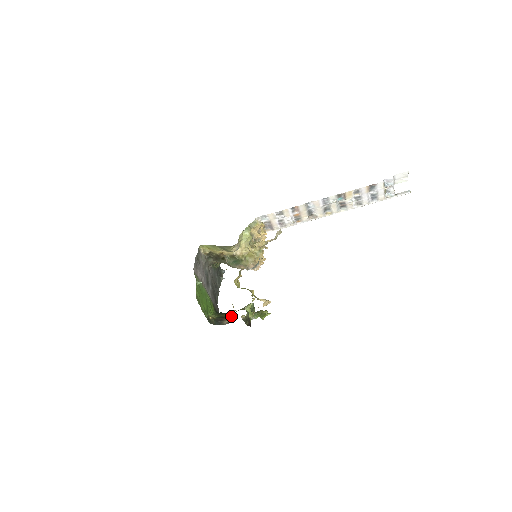
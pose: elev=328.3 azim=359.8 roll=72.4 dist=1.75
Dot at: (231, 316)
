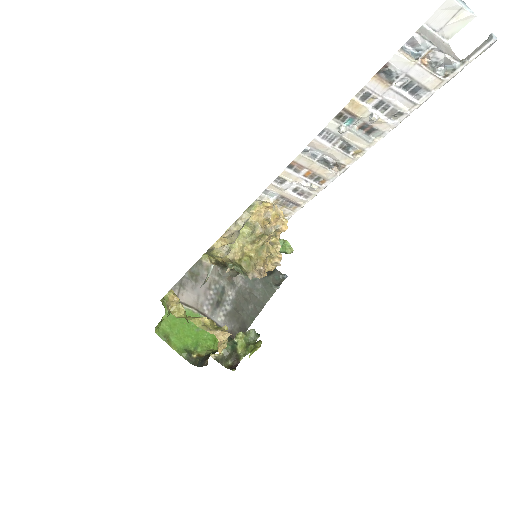
Dot at: occluded
